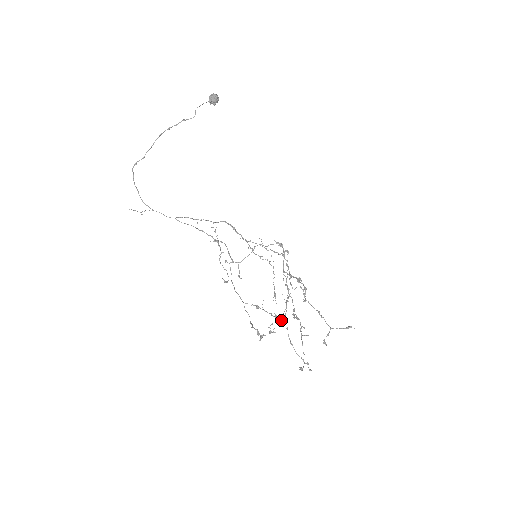
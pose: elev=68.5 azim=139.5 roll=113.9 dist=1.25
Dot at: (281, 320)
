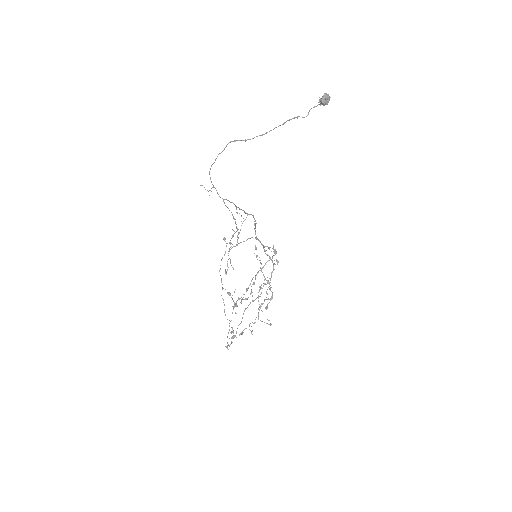
Dot at: occluded
